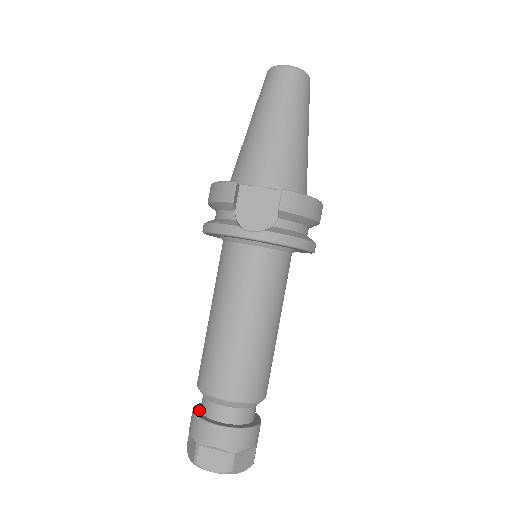
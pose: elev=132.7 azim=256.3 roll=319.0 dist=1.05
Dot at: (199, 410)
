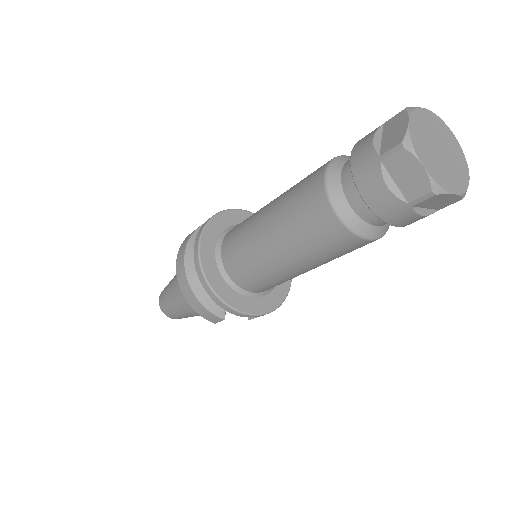
Dot at: occluded
